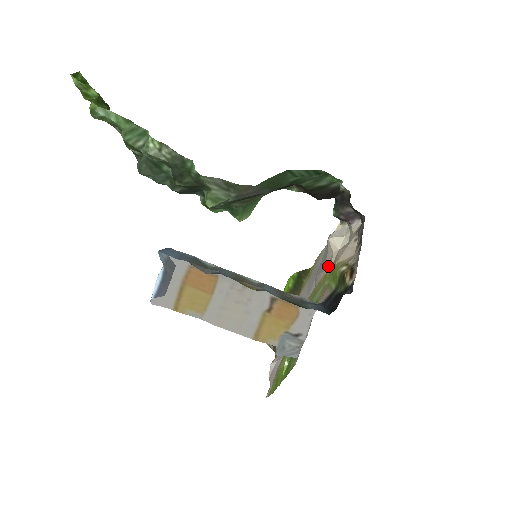
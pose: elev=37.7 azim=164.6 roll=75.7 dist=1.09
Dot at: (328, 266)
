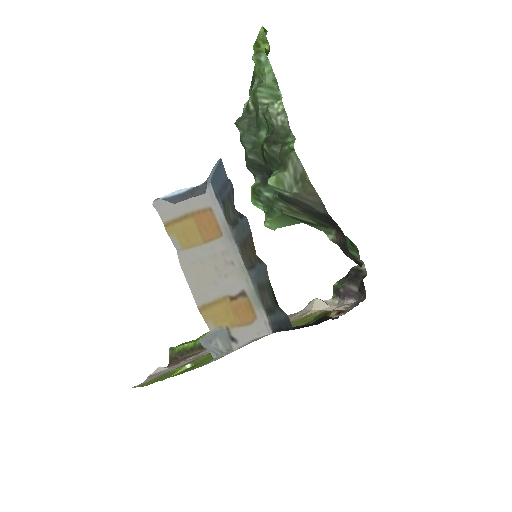
Dot at: (298, 317)
